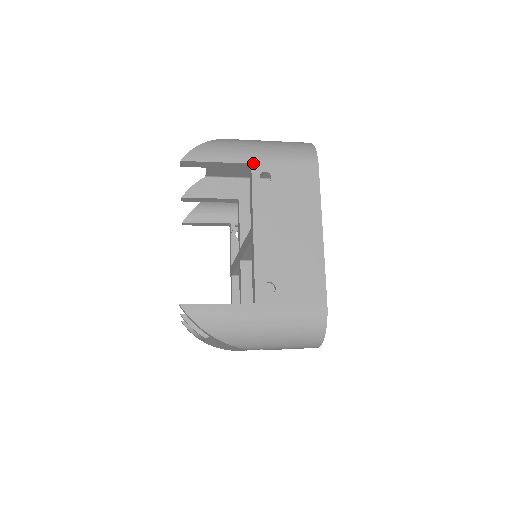
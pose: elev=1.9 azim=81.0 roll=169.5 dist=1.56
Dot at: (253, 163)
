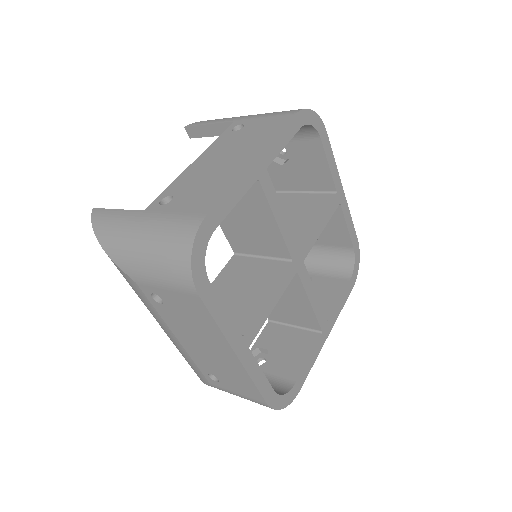
Dot at: (236, 121)
